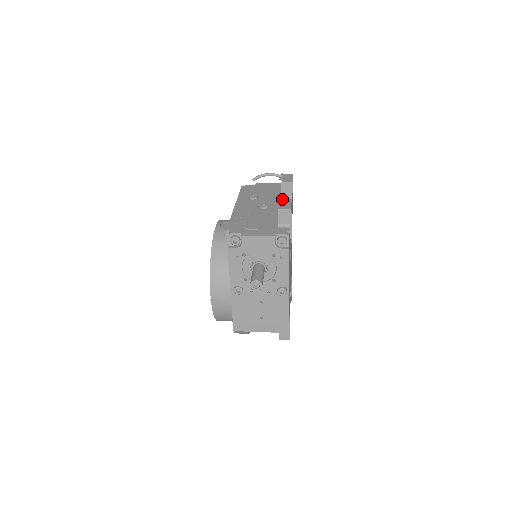
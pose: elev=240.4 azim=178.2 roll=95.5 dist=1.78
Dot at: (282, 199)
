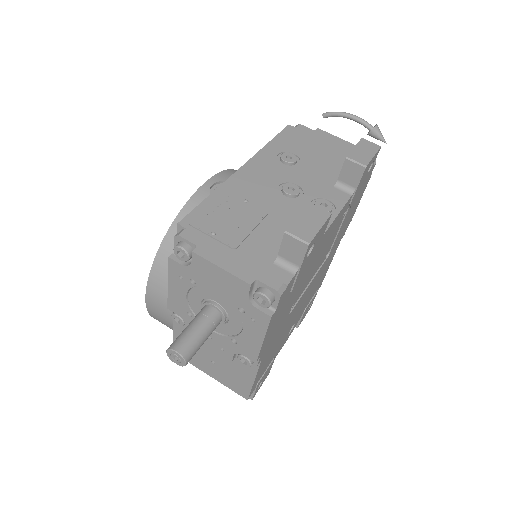
Dot at: (313, 206)
